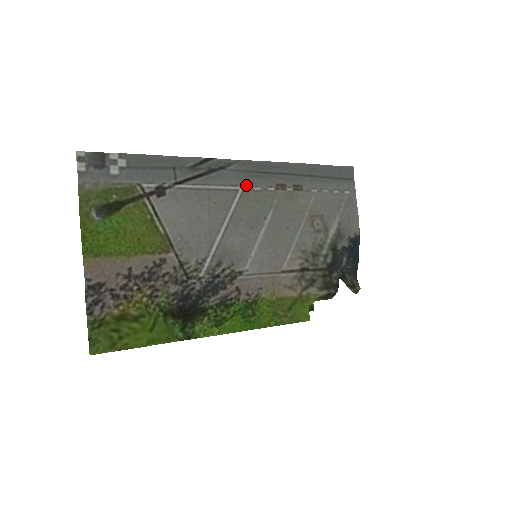
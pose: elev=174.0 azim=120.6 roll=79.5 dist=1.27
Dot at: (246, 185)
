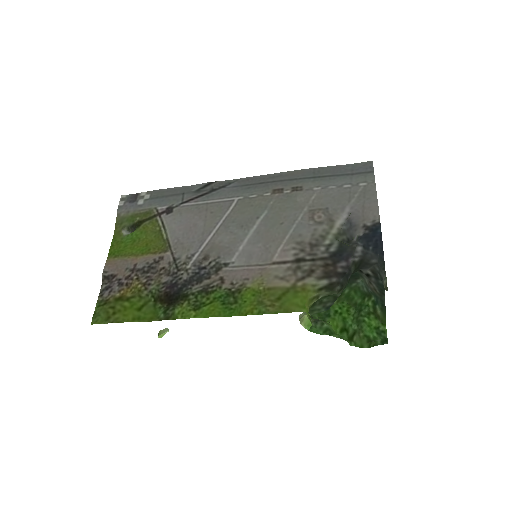
Dot at: (242, 195)
